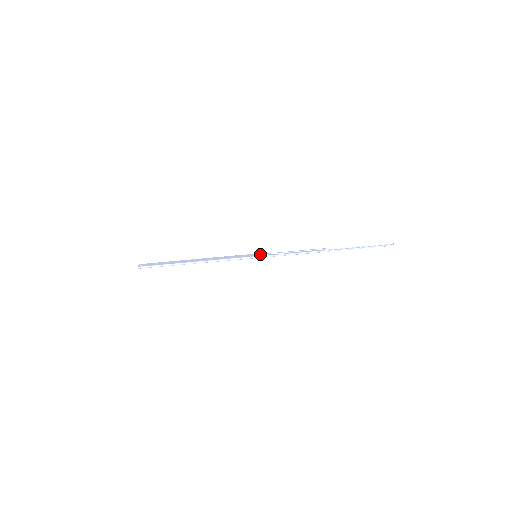
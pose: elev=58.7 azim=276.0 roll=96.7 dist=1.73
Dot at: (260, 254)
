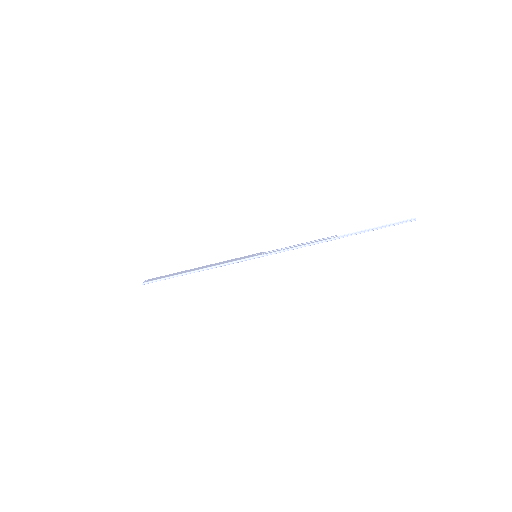
Dot at: (260, 253)
